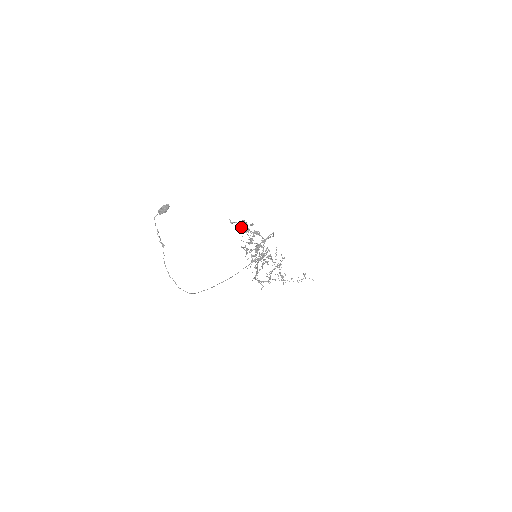
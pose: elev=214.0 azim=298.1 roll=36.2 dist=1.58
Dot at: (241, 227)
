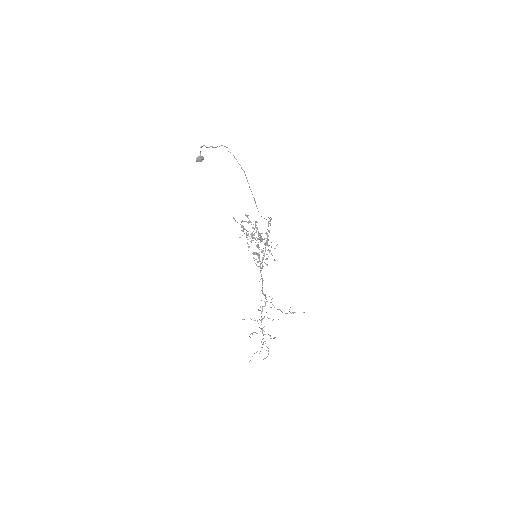
Dot at: (242, 225)
